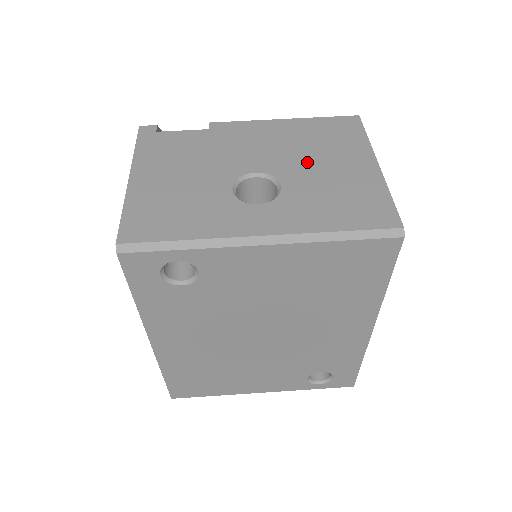
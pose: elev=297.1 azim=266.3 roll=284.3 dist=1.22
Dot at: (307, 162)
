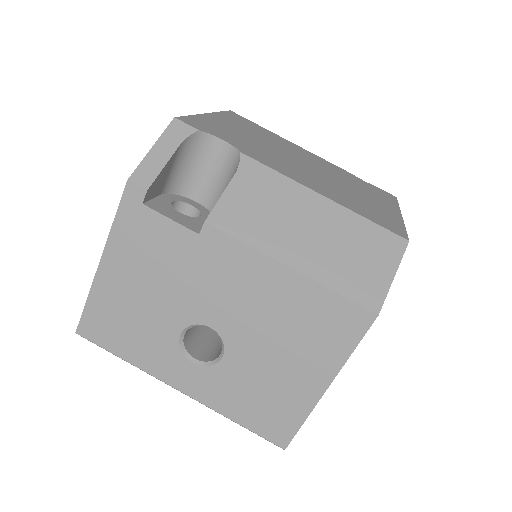
Dot at: (265, 345)
